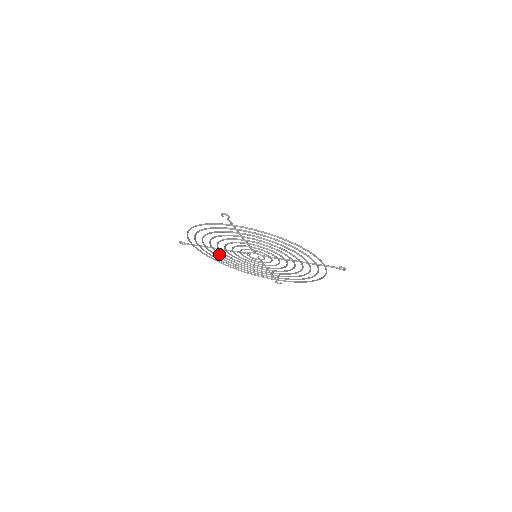
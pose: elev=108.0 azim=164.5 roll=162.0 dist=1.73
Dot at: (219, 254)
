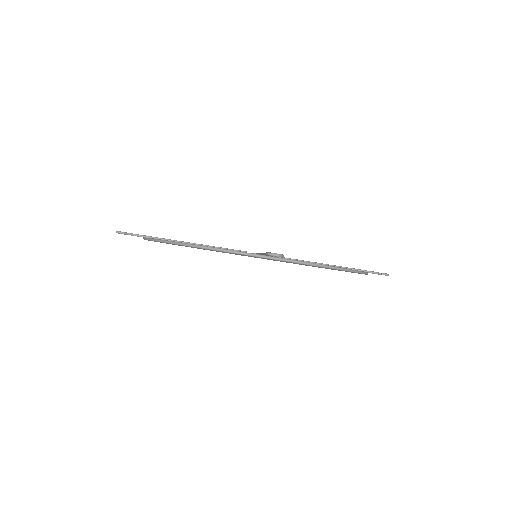
Dot at: (186, 246)
